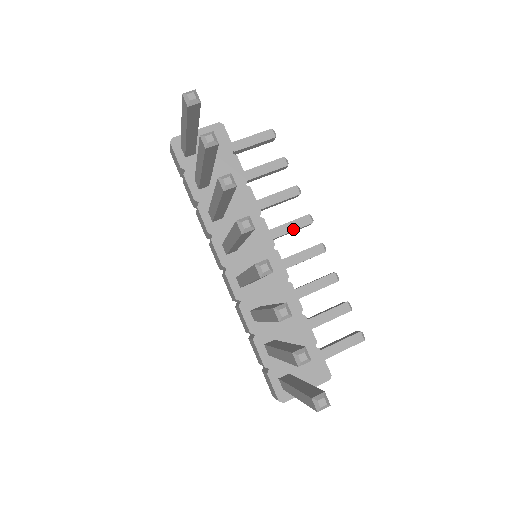
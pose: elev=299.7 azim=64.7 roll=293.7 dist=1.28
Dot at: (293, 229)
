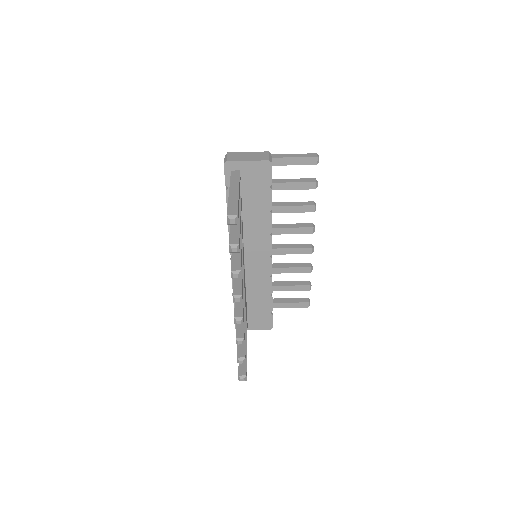
Dot at: (296, 233)
